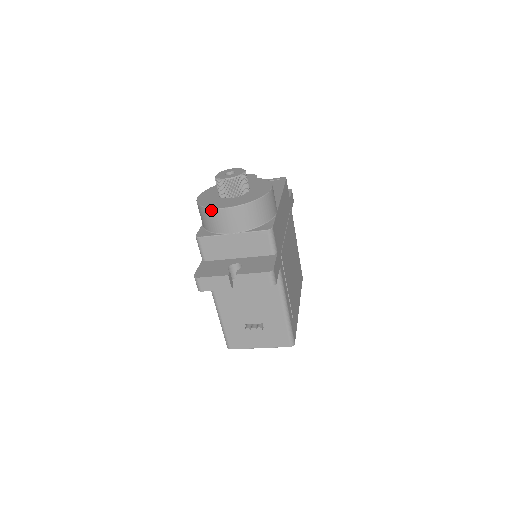
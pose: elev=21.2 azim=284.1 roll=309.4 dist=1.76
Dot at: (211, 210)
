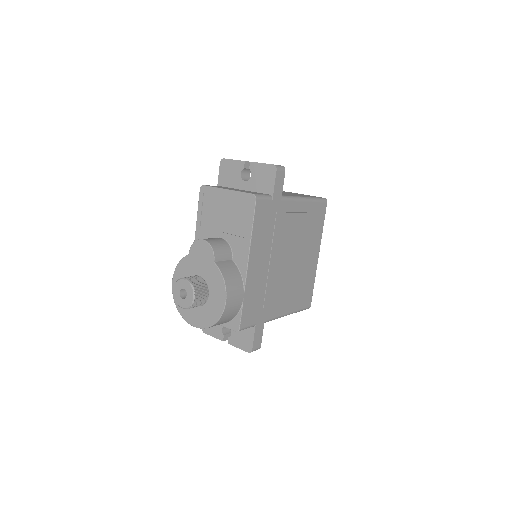
Dot at: (185, 319)
